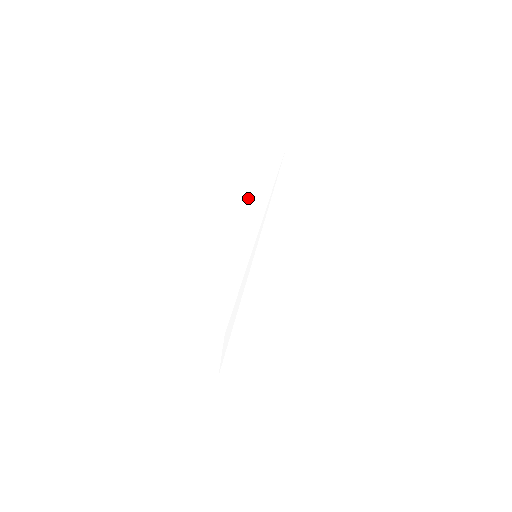
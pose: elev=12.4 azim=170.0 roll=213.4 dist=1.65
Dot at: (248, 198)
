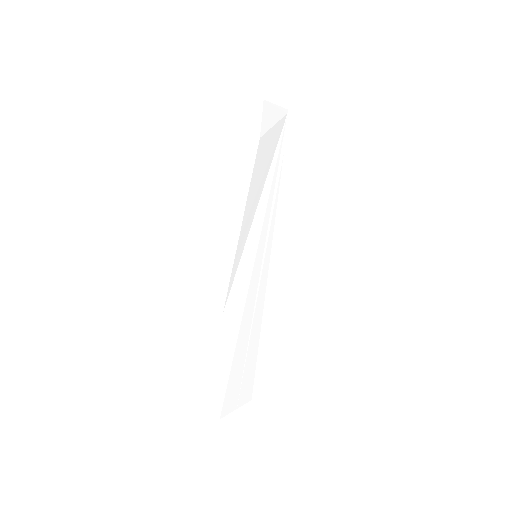
Dot at: (252, 175)
